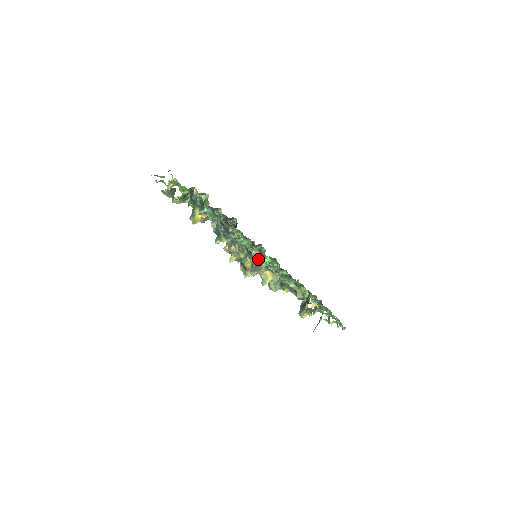
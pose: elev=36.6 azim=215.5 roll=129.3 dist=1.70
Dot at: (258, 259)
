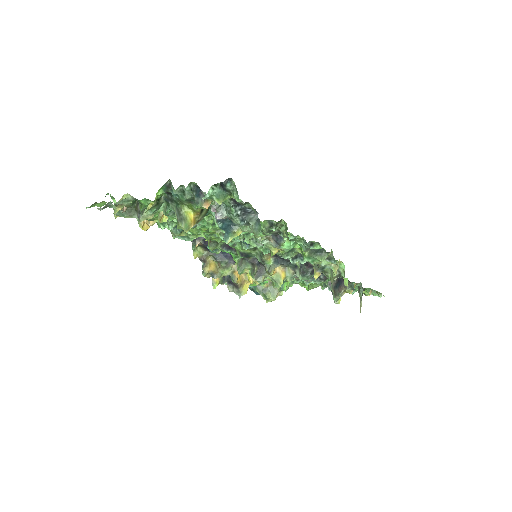
Dot at: (272, 250)
